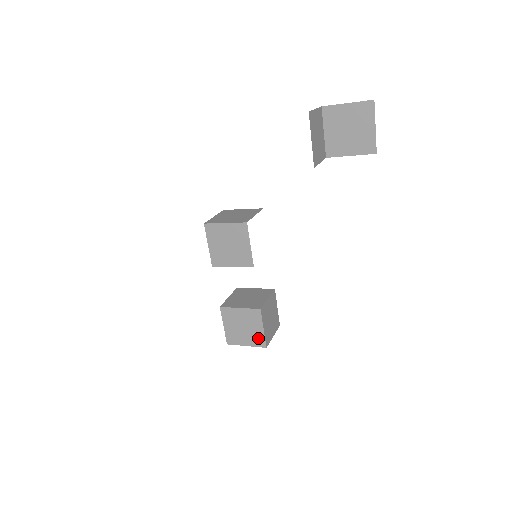
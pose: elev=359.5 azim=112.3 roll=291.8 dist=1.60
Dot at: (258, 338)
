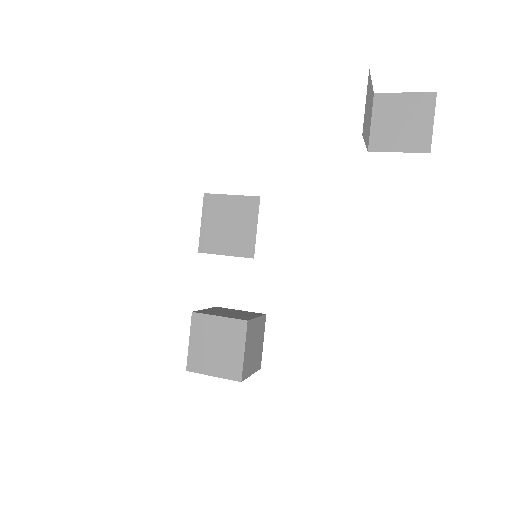
Dot at: (233, 365)
